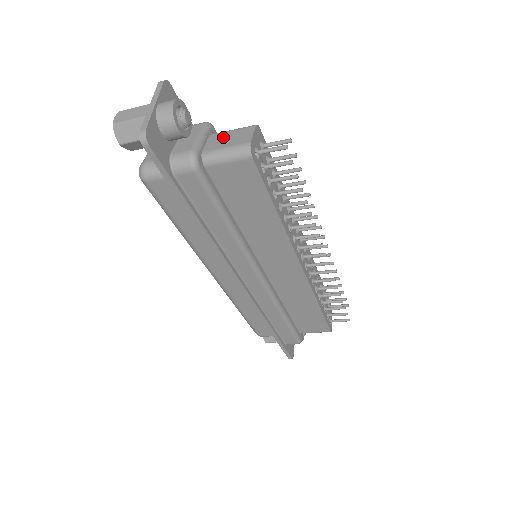
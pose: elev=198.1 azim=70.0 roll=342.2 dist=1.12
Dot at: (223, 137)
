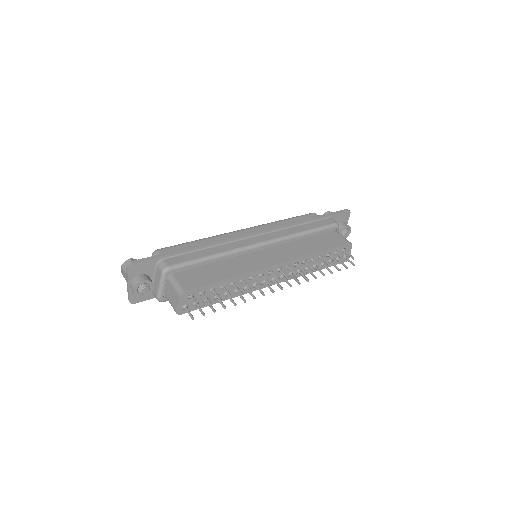
Dot at: (170, 290)
